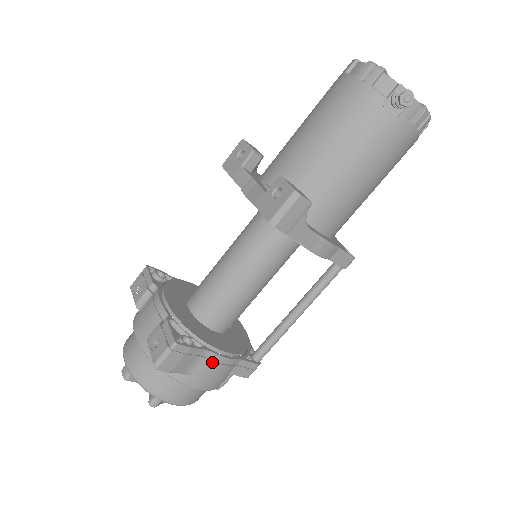
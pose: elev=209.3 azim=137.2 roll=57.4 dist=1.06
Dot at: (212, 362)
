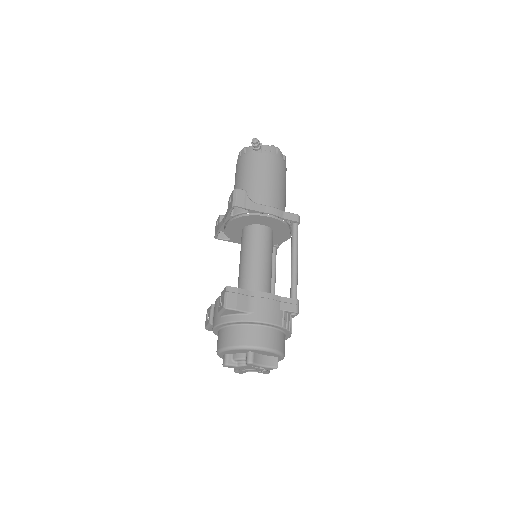
Dot at: (260, 298)
